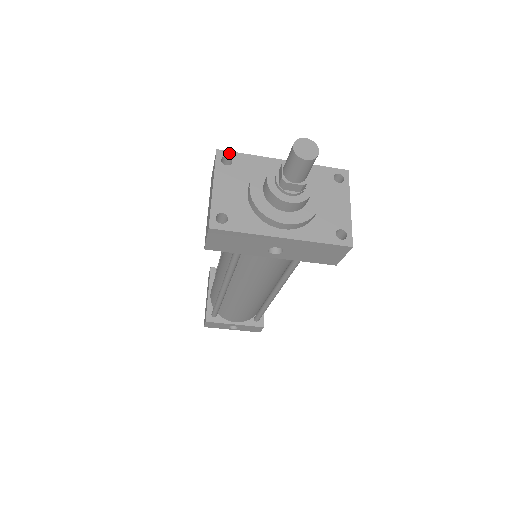
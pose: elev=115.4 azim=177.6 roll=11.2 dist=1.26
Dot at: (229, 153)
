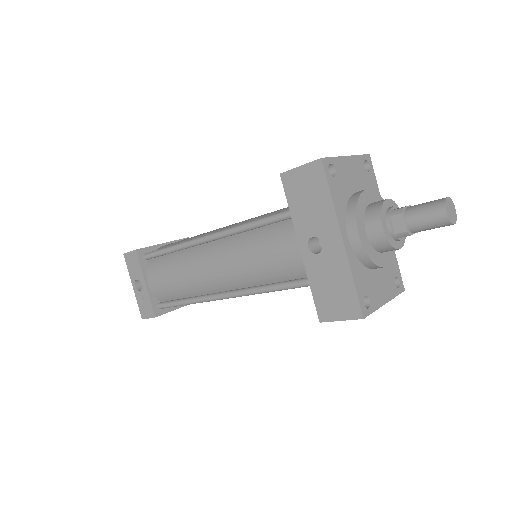
Dot at: (372, 167)
